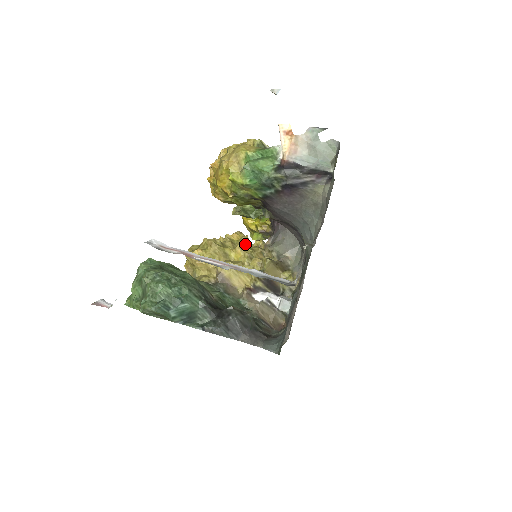
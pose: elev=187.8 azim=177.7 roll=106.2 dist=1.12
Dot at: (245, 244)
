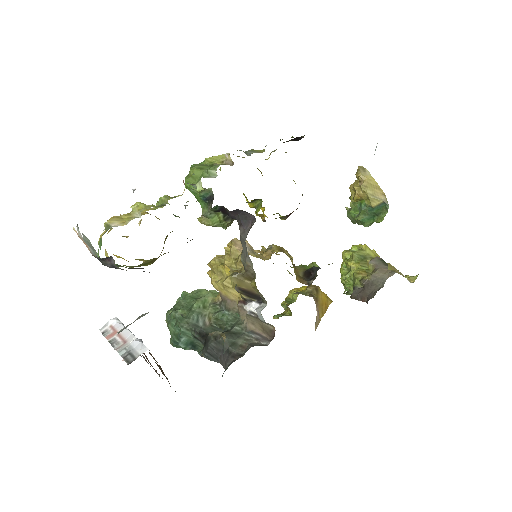
Dot at: (230, 256)
